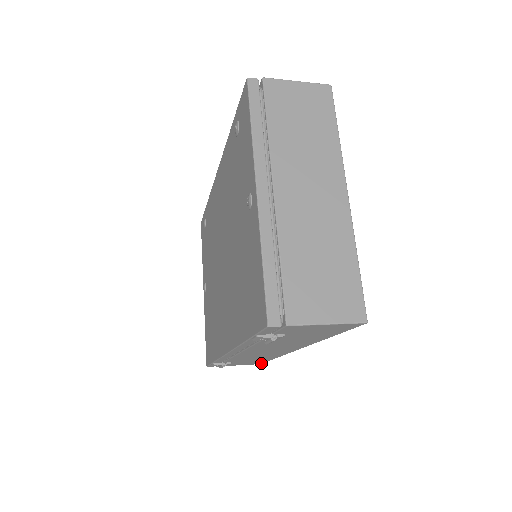
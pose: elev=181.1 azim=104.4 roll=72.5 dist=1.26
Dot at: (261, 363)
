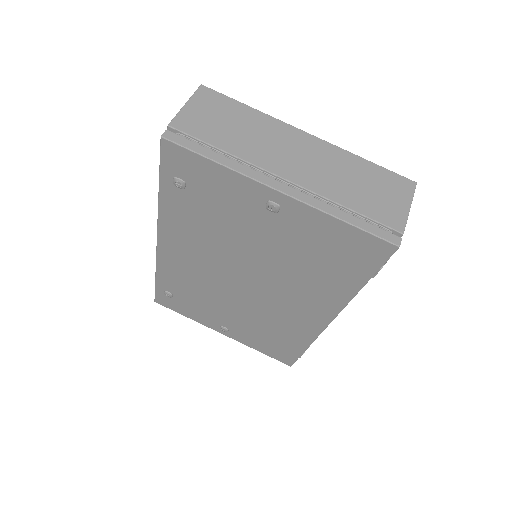
Dot at: occluded
